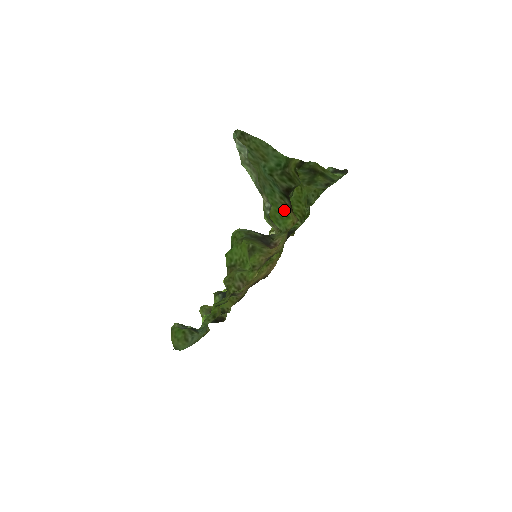
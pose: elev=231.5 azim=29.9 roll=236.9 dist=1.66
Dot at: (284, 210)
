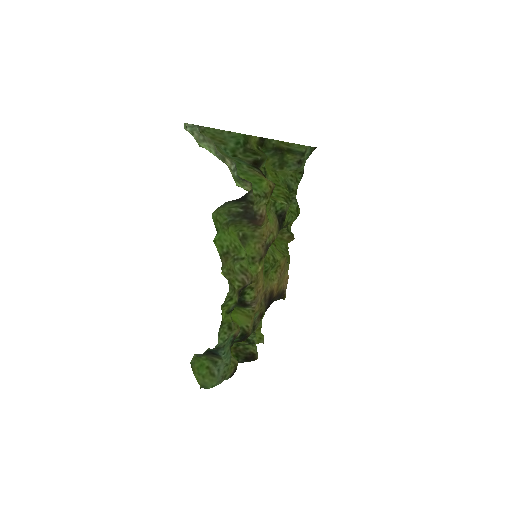
Dot at: (255, 176)
